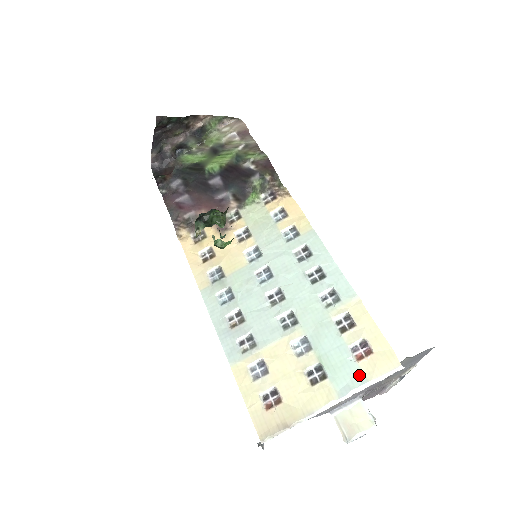
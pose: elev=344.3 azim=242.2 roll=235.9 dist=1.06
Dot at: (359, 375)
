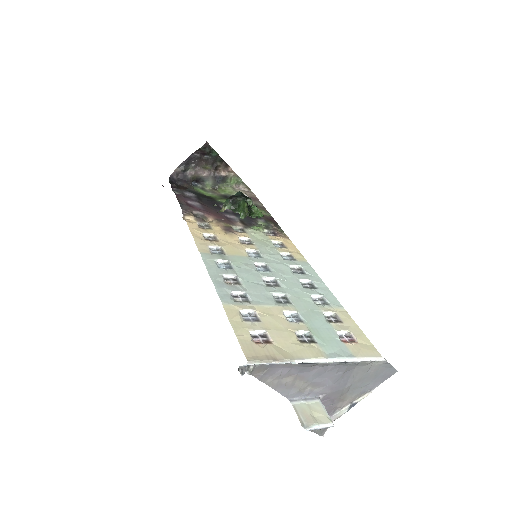
Dot at: (346, 350)
